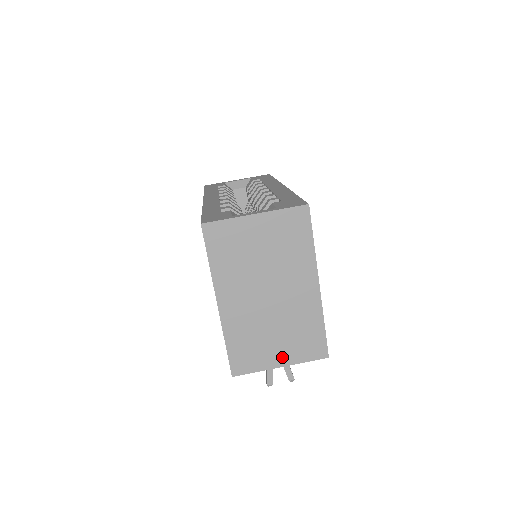
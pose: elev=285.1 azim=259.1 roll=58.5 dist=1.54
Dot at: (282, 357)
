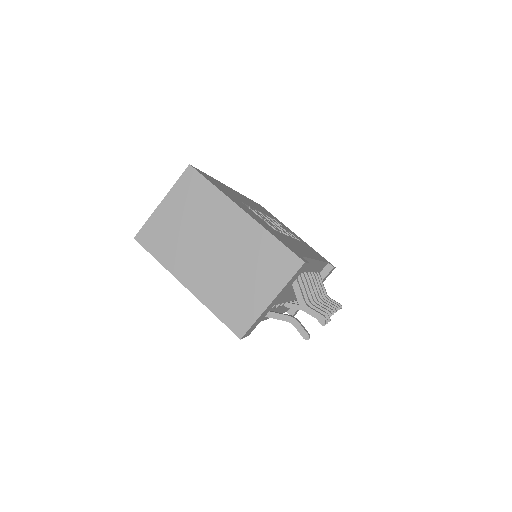
Dot at: (266, 292)
